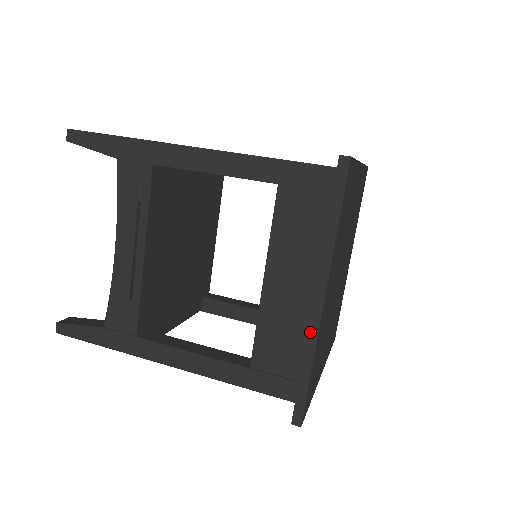
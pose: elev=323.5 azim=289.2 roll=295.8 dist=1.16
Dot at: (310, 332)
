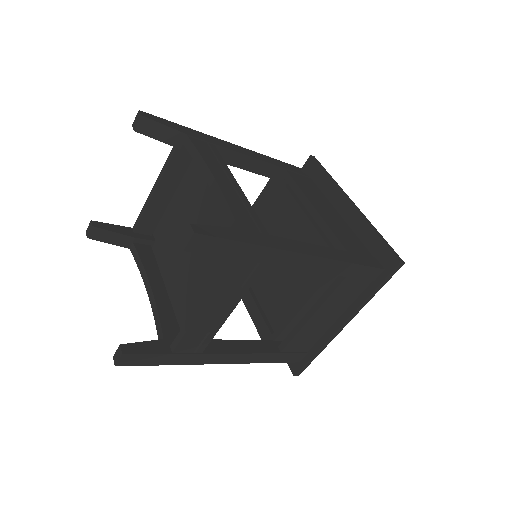
Dot at: (363, 216)
